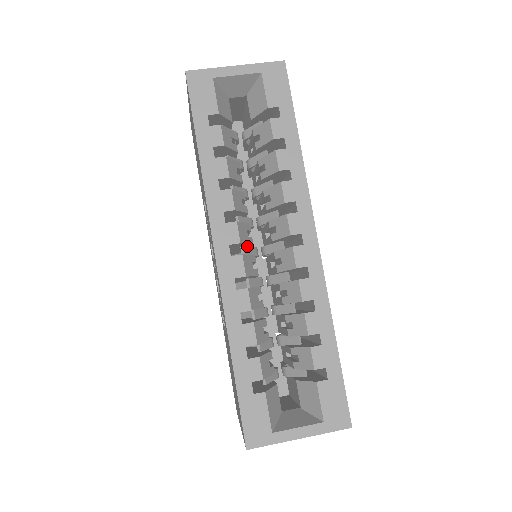
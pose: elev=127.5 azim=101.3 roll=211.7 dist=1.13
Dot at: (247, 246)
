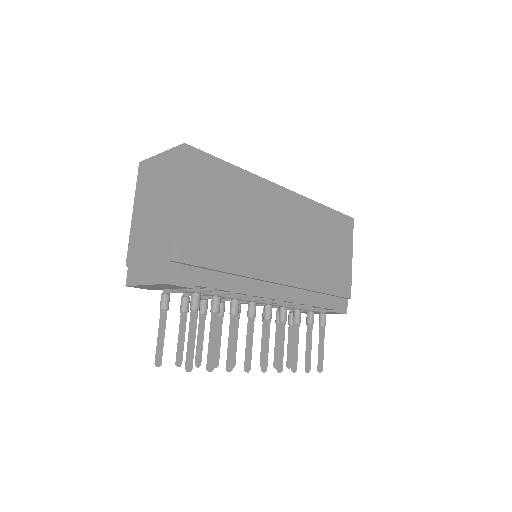
Dot at: occluded
